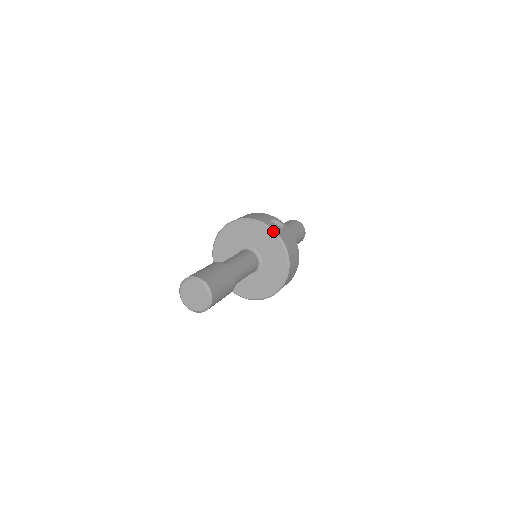
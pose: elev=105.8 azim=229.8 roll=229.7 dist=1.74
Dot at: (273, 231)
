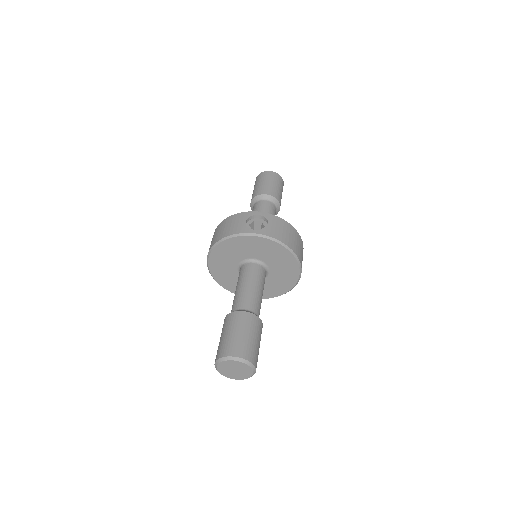
Dot at: (259, 236)
